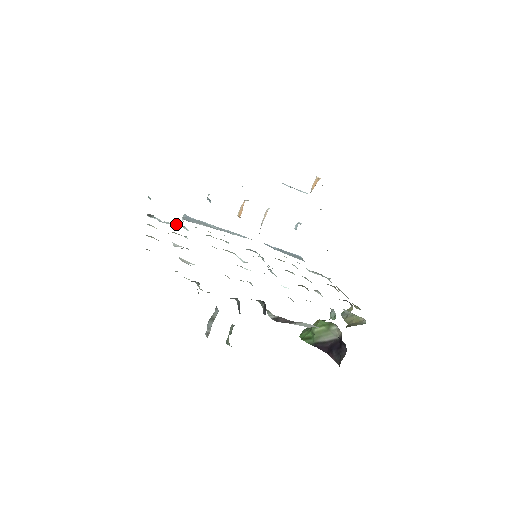
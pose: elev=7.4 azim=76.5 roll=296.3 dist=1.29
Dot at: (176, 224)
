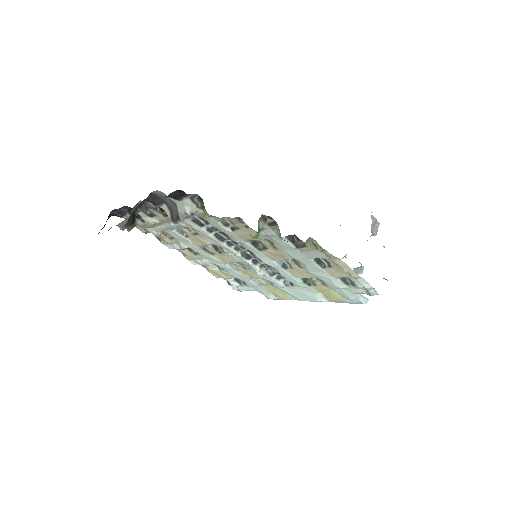
Dot at: (241, 282)
